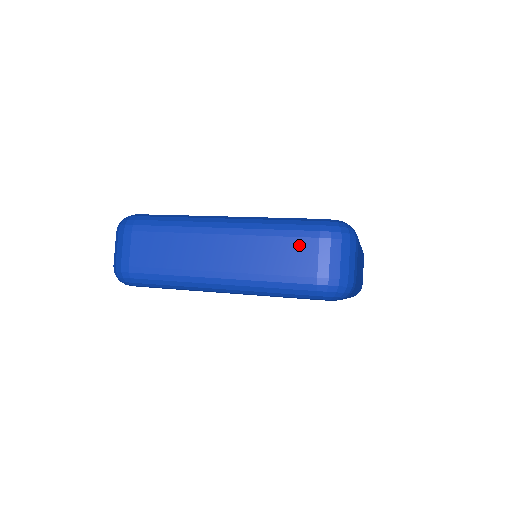
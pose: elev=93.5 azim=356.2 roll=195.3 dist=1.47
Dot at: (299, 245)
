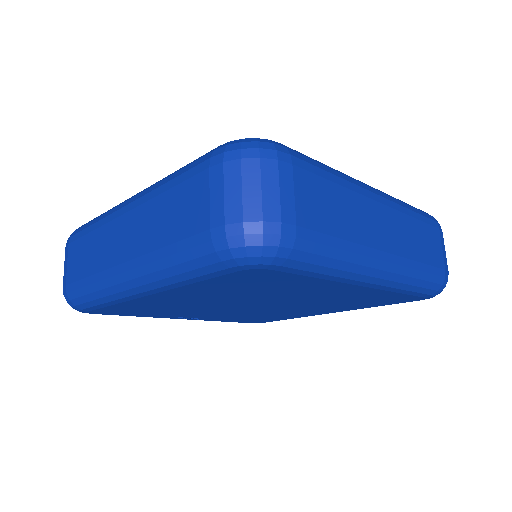
Dot at: (431, 233)
